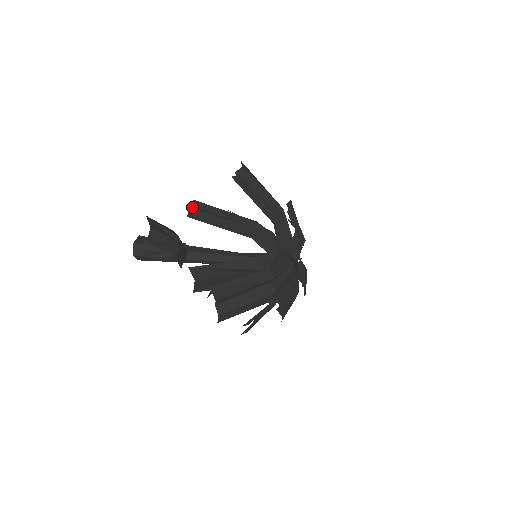
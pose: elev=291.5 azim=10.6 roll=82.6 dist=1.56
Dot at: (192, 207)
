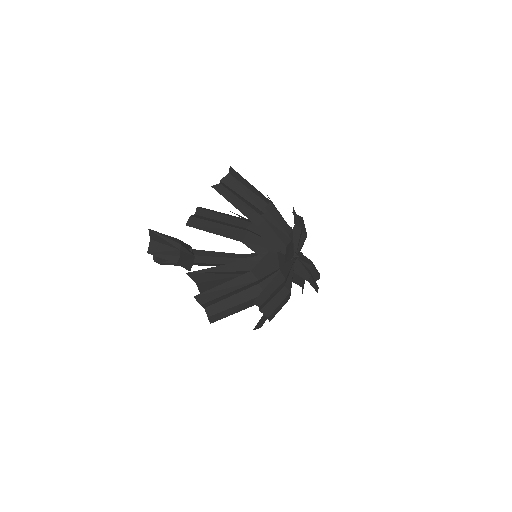
Dot at: (193, 215)
